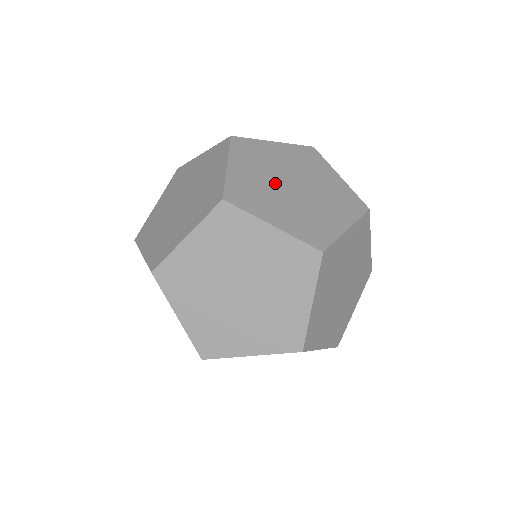
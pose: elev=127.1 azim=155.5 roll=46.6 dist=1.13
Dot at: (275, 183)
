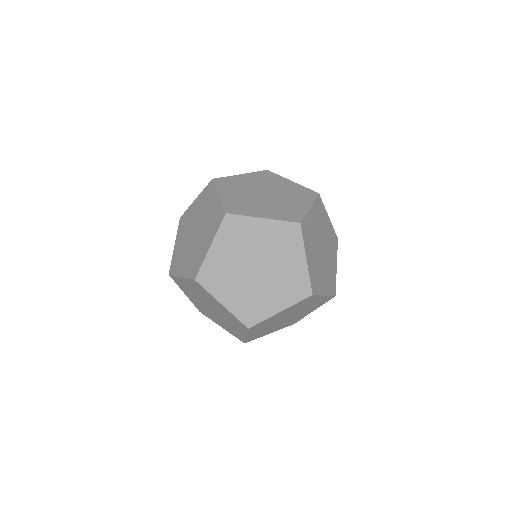
Dot at: (253, 196)
